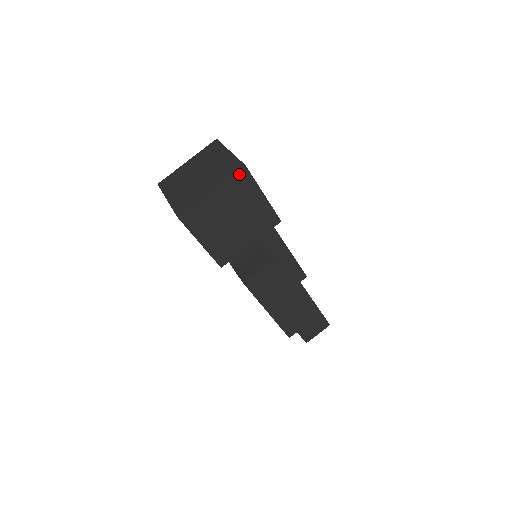
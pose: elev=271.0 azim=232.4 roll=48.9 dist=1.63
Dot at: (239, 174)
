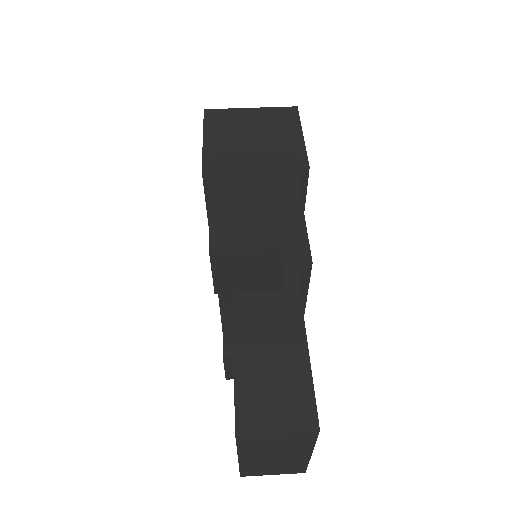
Dot at: (287, 110)
